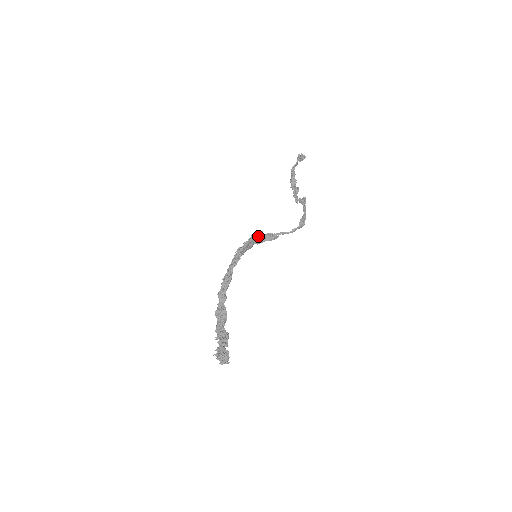
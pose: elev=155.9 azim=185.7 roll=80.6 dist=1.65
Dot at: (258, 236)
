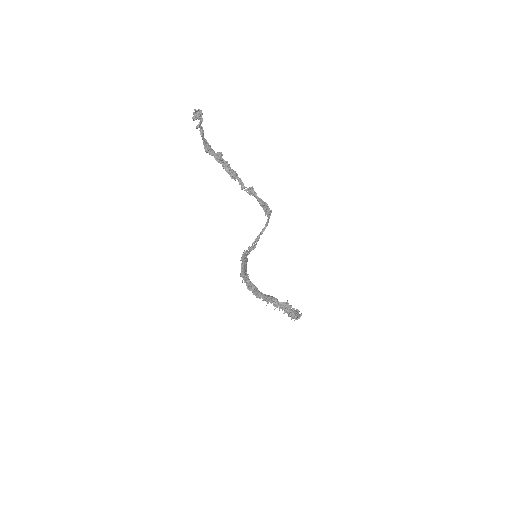
Dot at: (245, 256)
